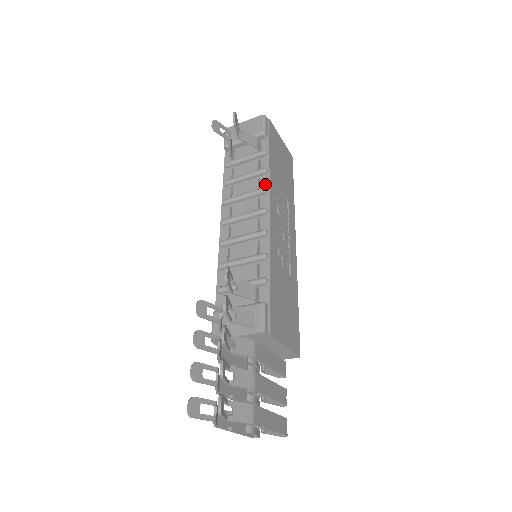
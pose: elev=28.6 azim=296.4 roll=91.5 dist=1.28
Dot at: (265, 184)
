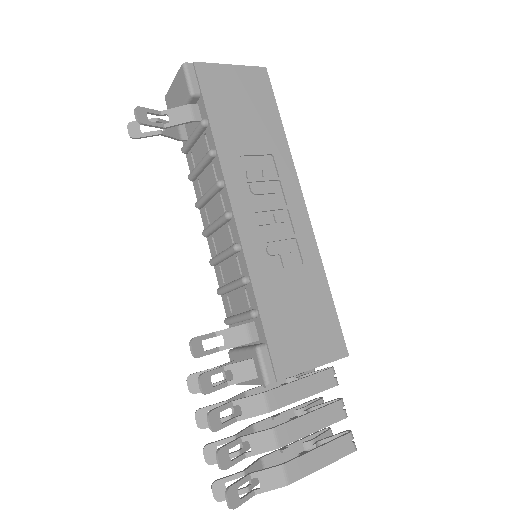
Dot at: (219, 173)
